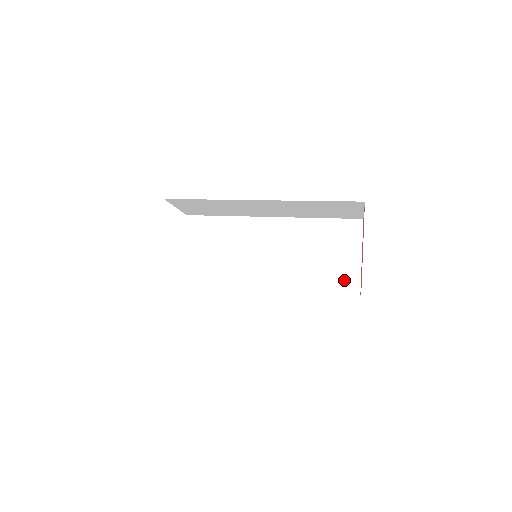
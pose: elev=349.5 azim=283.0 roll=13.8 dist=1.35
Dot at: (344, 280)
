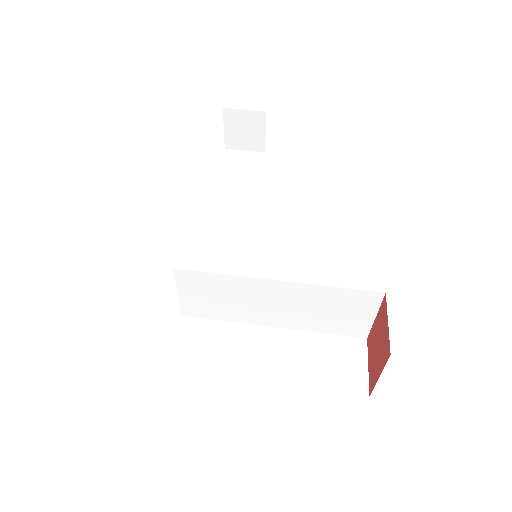
Dot at: (353, 329)
